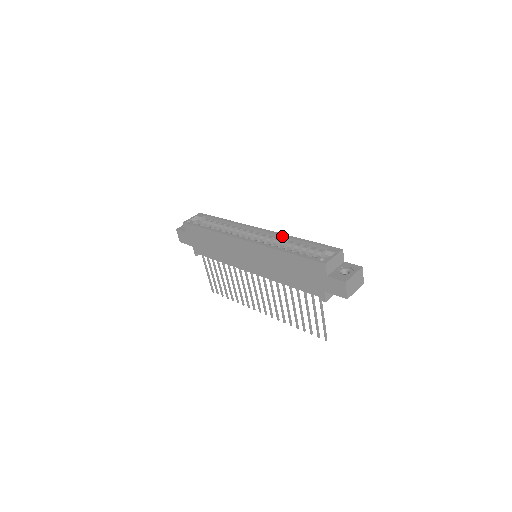
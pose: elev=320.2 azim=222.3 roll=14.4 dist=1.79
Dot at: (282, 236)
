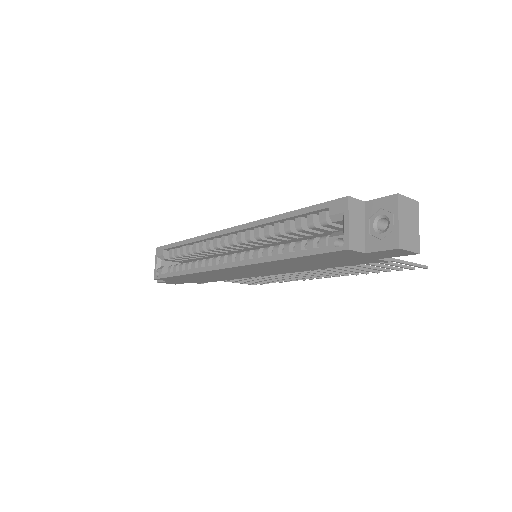
Dot at: (258, 226)
